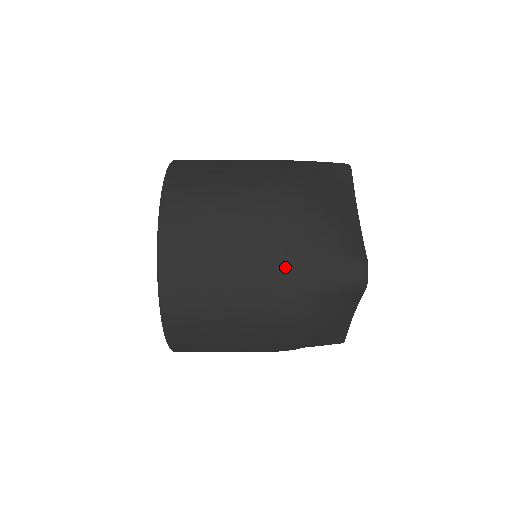
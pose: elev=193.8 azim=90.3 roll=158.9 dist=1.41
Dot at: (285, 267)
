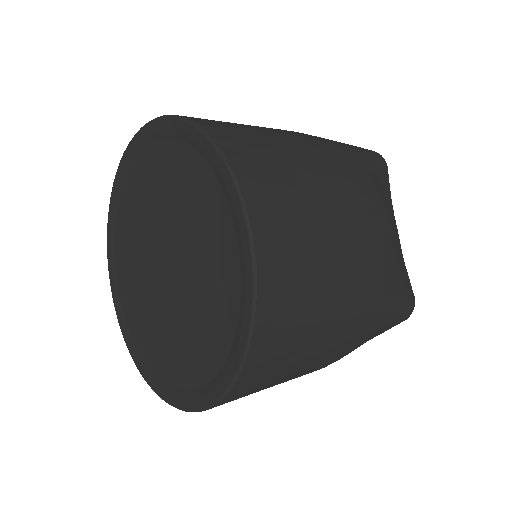
Dot at: (366, 324)
